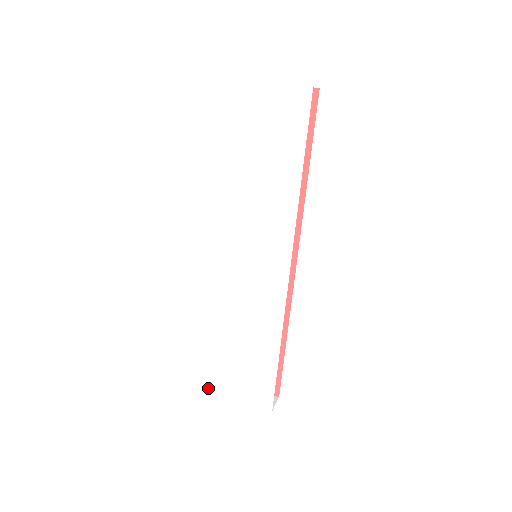
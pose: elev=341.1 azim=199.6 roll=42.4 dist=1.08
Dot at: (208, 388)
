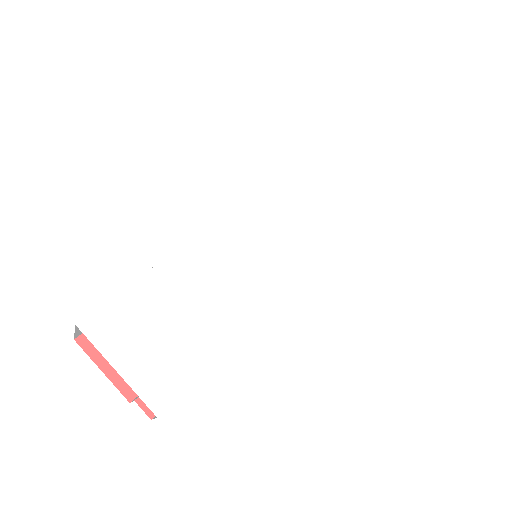
Dot at: (91, 333)
